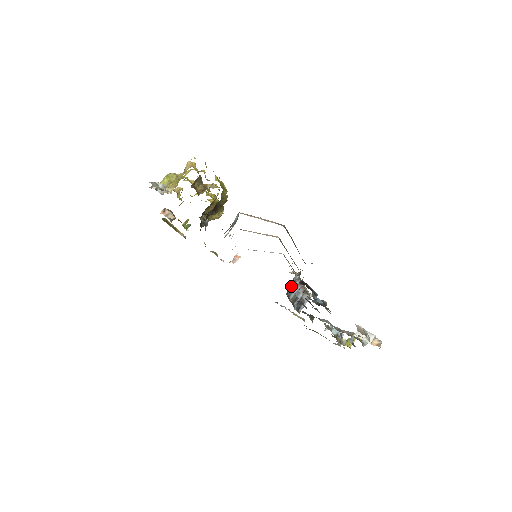
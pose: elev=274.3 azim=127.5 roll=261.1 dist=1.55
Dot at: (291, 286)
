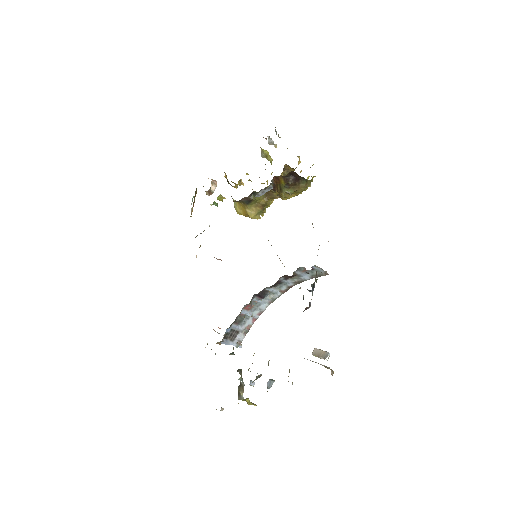
Dot at: (268, 292)
